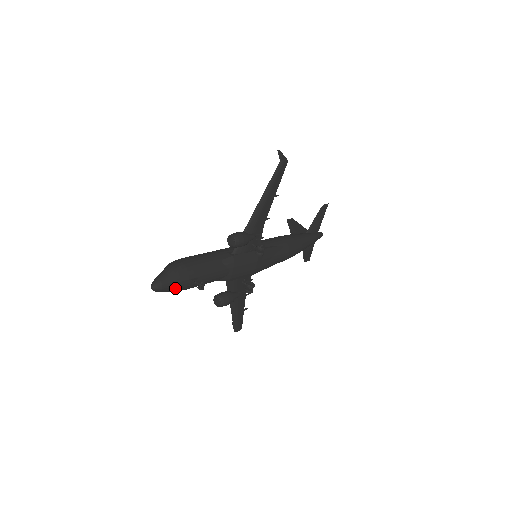
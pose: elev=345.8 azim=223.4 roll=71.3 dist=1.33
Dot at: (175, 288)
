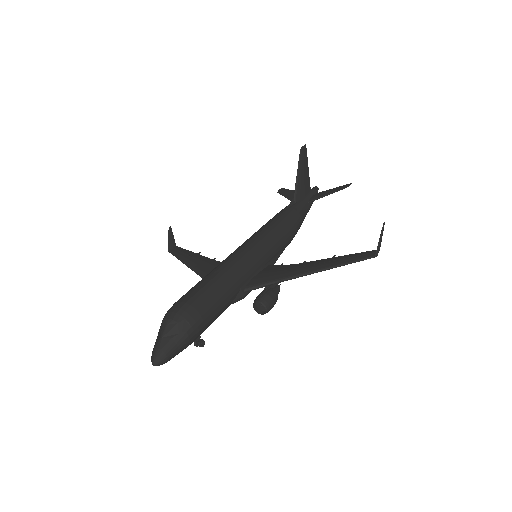
Dot at: occluded
